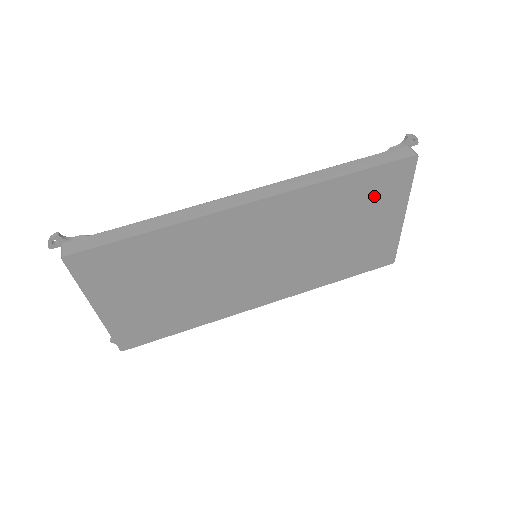
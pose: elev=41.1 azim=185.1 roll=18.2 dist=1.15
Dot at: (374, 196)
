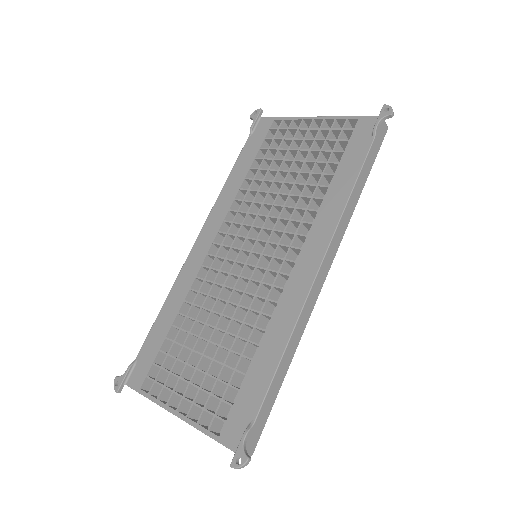
Dot at: (340, 159)
